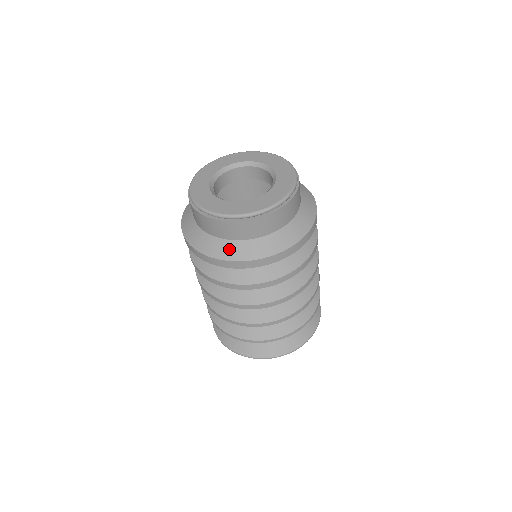
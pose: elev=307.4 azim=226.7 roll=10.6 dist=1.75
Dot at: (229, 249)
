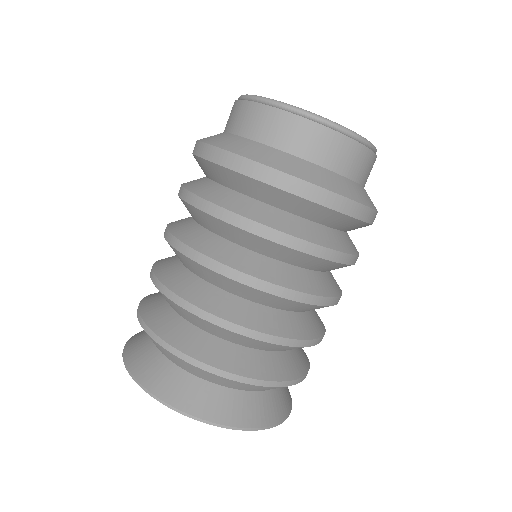
Dot at: (358, 191)
